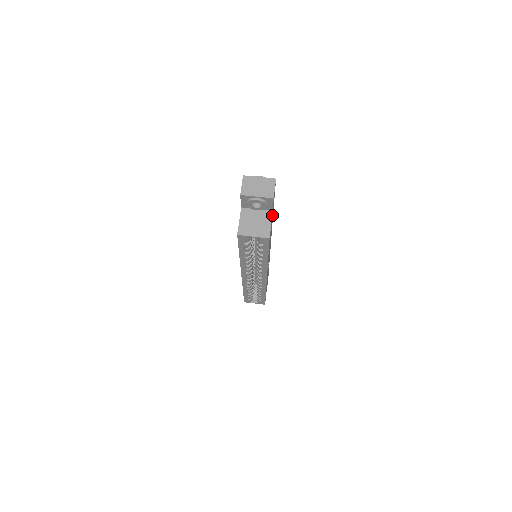
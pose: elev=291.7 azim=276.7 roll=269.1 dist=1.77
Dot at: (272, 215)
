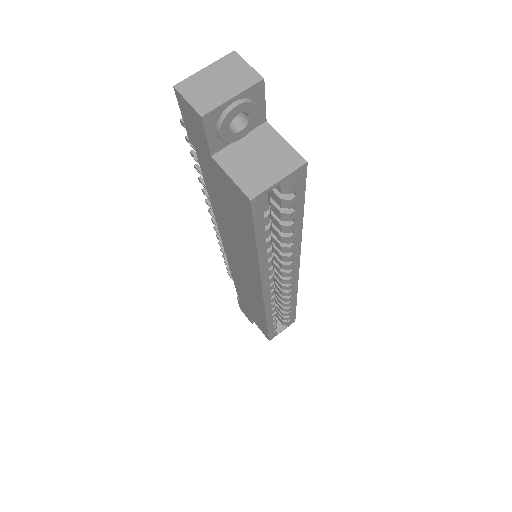
Dot at: occluded
